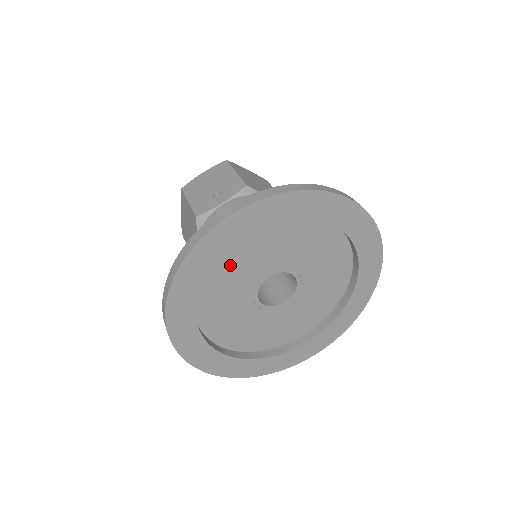
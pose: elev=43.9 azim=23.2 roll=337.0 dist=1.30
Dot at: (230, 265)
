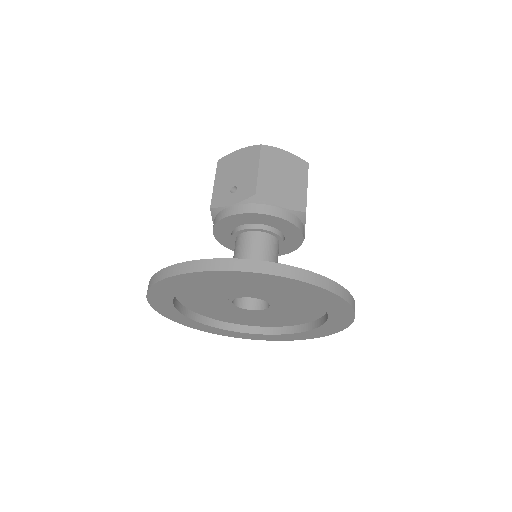
Dot at: (199, 288)
